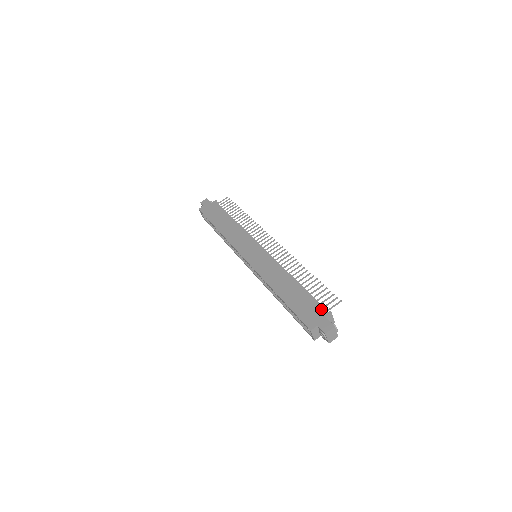
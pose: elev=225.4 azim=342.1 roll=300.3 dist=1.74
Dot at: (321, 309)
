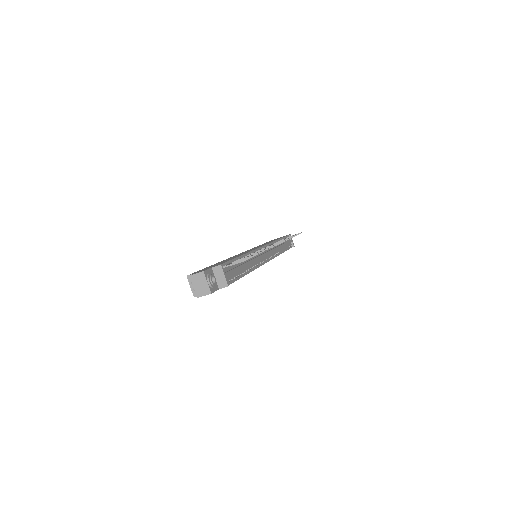
Dot at: (219, 264)
